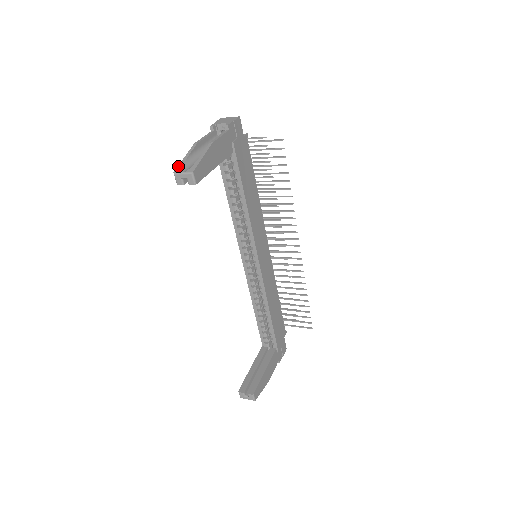
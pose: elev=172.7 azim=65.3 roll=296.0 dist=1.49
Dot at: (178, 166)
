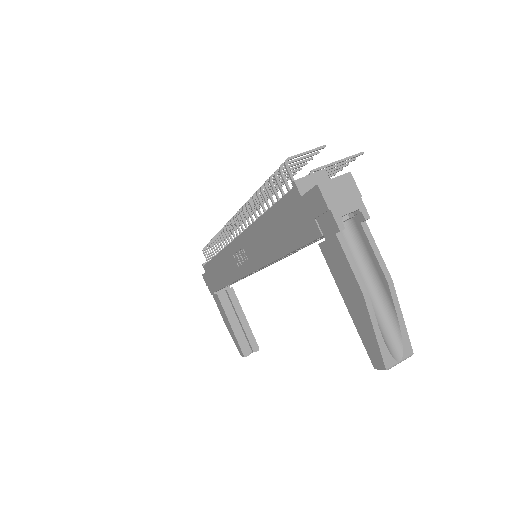
Dot at: (383, 355)
